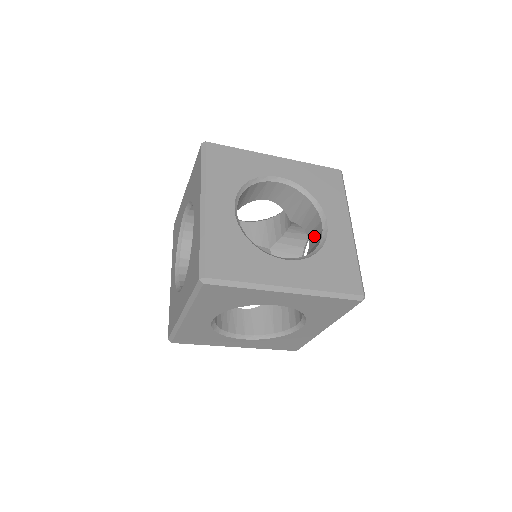
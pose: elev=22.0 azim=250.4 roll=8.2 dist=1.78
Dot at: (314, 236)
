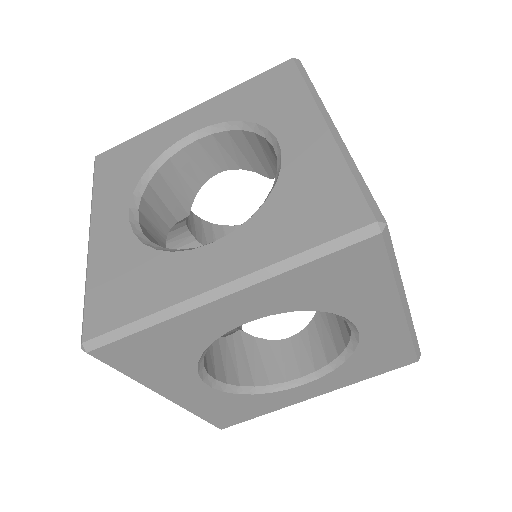
Dot at: occluded
